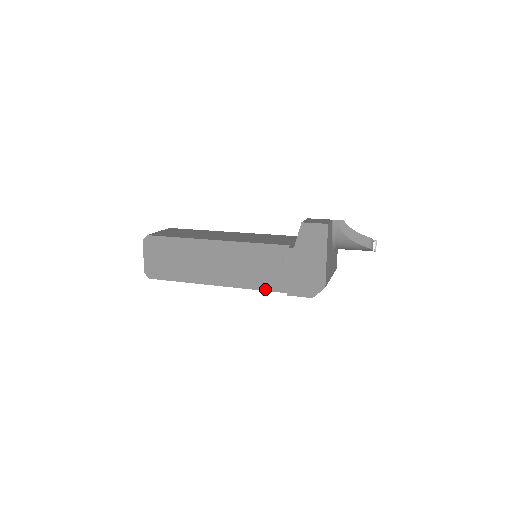
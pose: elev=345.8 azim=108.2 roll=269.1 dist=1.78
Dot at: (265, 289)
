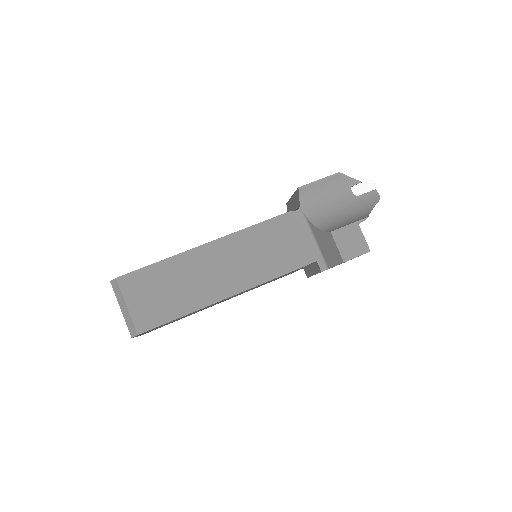
Dot at: occluded
